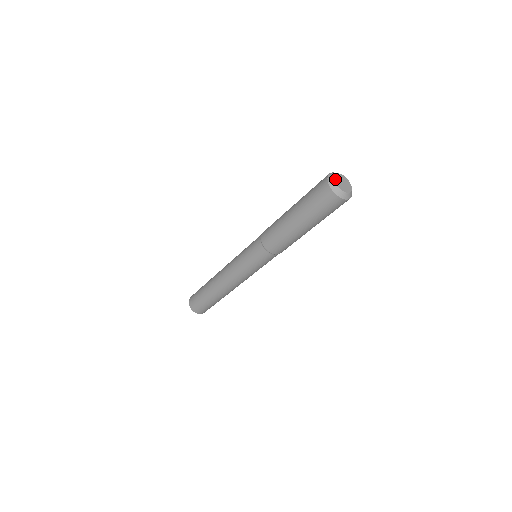
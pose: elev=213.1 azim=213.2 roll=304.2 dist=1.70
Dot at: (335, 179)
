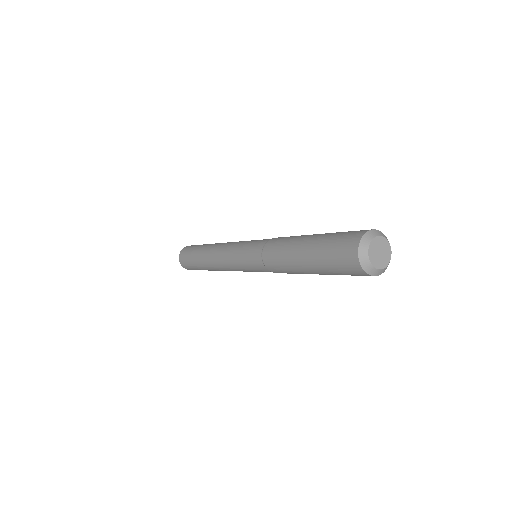
Dot at: (369, 248)
